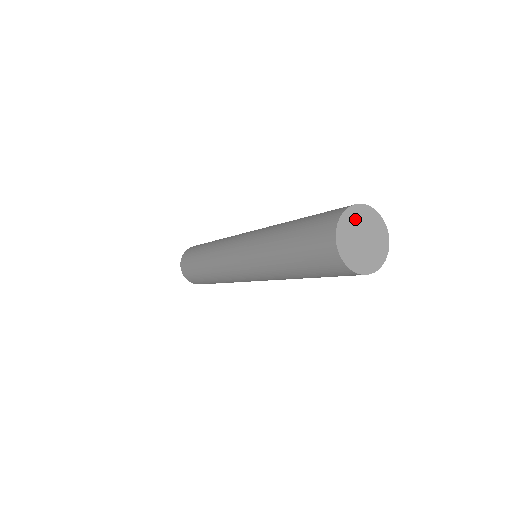
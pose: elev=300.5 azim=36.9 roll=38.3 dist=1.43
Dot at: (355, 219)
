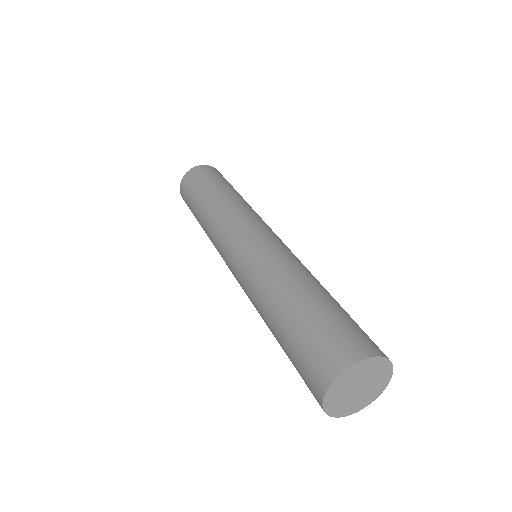
Dot at: (348, 379)
